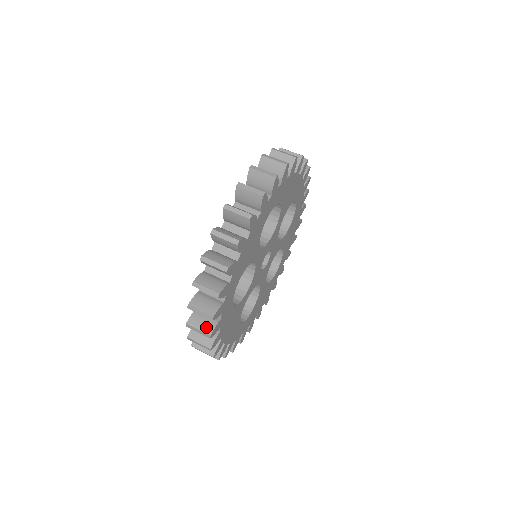
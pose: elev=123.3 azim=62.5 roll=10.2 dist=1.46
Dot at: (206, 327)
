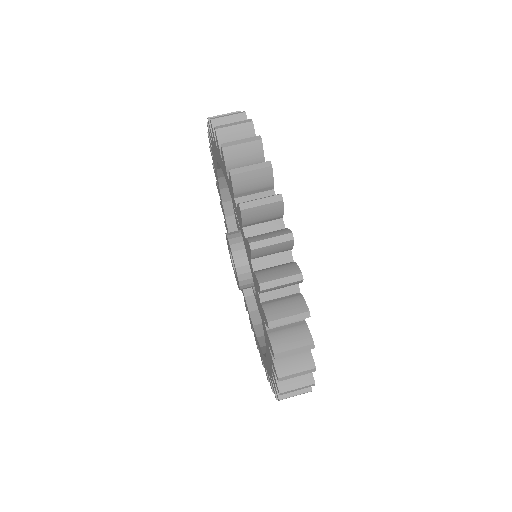
Dot at: (300, 339)
